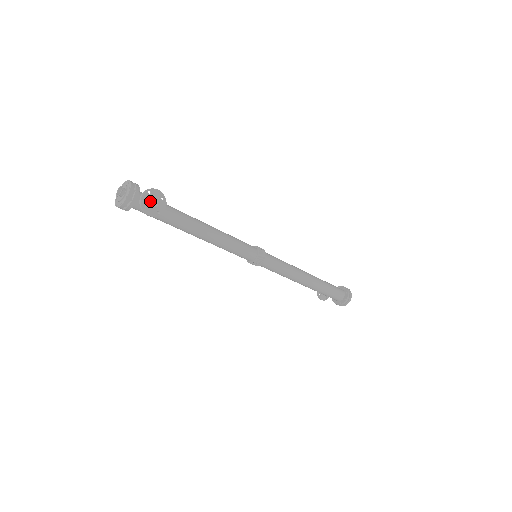
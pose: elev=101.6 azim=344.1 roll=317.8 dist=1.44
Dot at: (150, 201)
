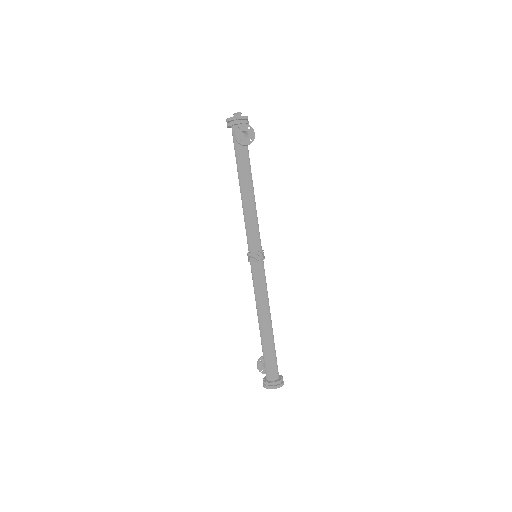
Dot at: (244, 137)
